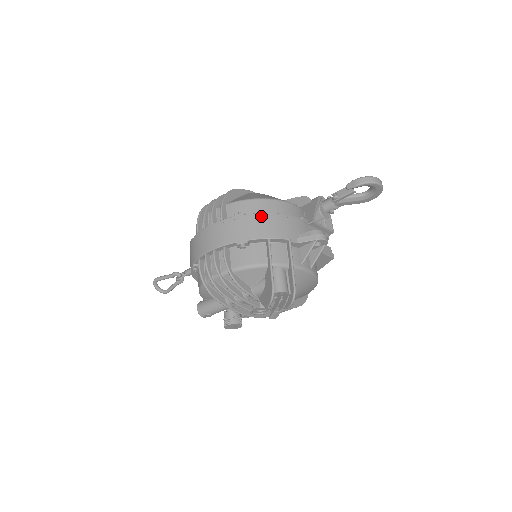
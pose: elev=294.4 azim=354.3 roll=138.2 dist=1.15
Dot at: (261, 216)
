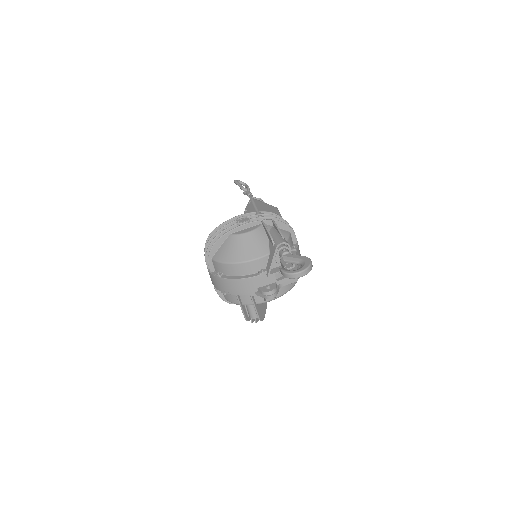
Dot at: (228, 281)
